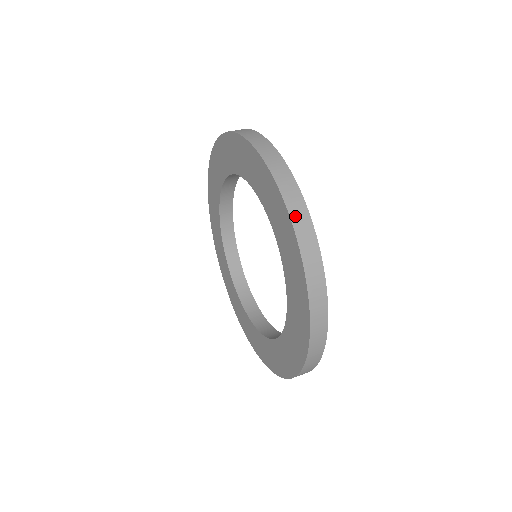
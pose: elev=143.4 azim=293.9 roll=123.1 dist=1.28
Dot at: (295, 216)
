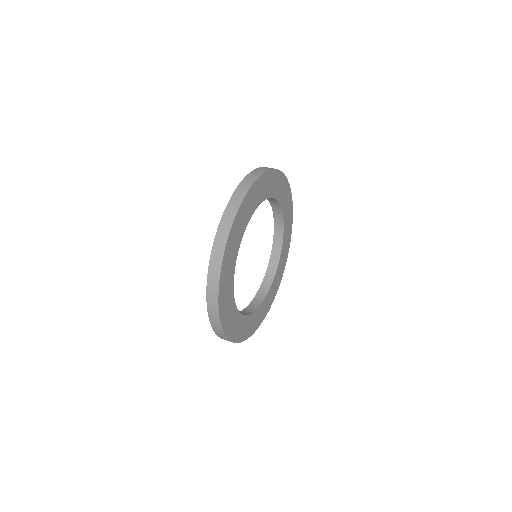
Dot at: (245, 181)
